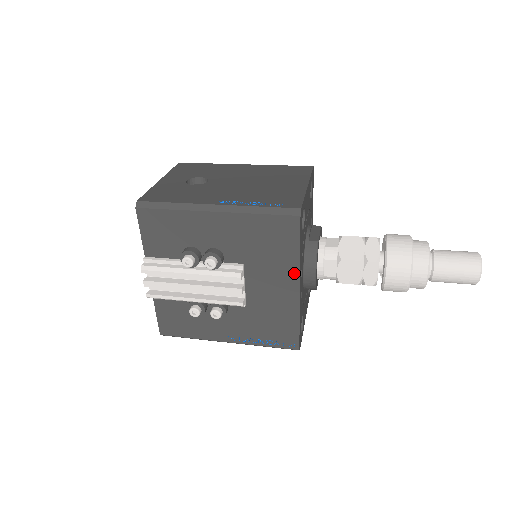
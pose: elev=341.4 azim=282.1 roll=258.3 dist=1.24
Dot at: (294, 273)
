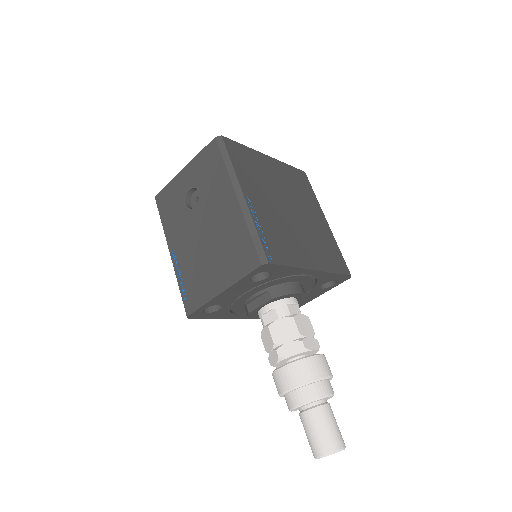
Dot at: occluded
